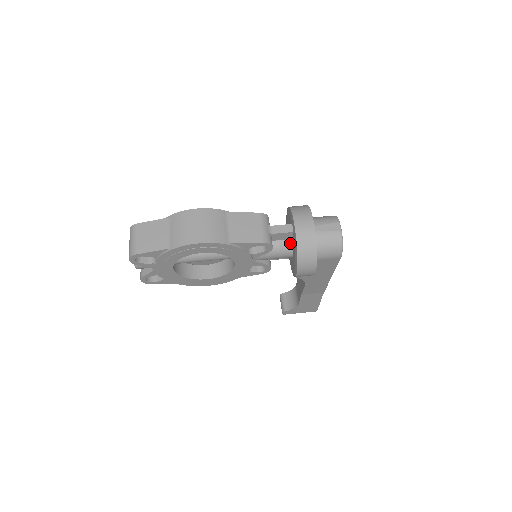
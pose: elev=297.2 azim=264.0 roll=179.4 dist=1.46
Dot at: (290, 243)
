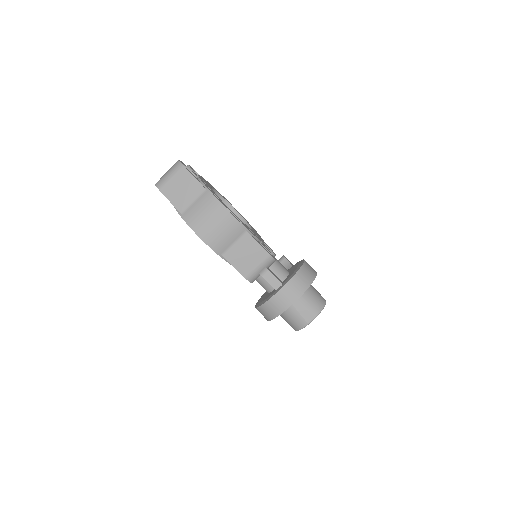
Dot at: (271, 288)
